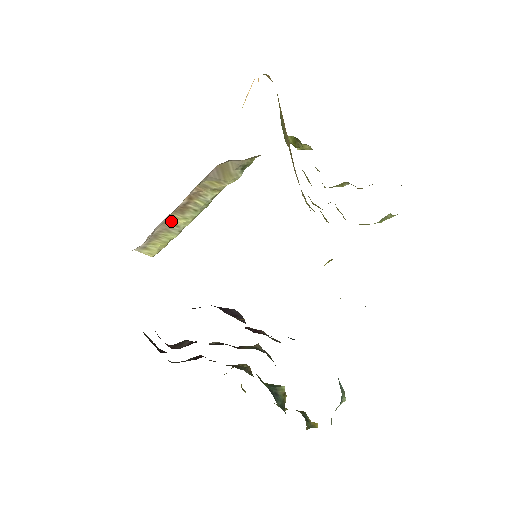
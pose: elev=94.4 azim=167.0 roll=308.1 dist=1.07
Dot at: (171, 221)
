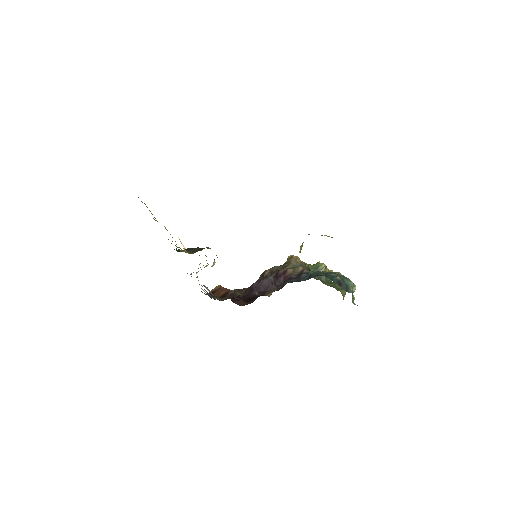
Dot at: occluded
